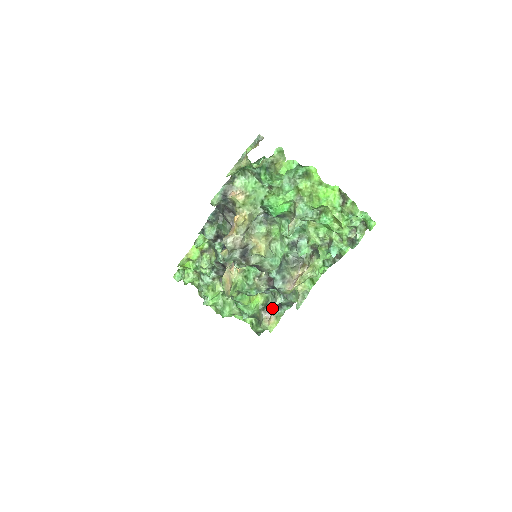
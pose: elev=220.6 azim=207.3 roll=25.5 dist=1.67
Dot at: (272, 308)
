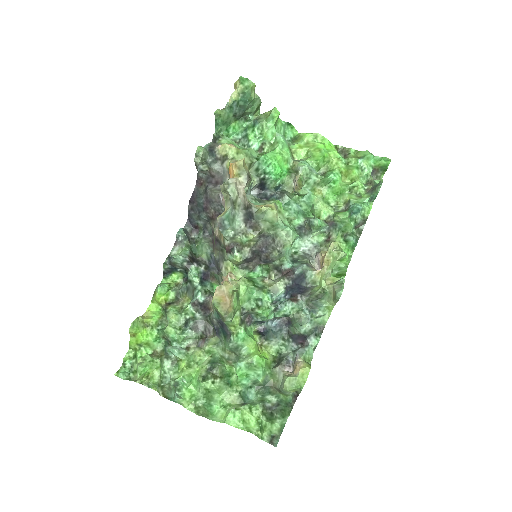
Dot at: (291, 359)
